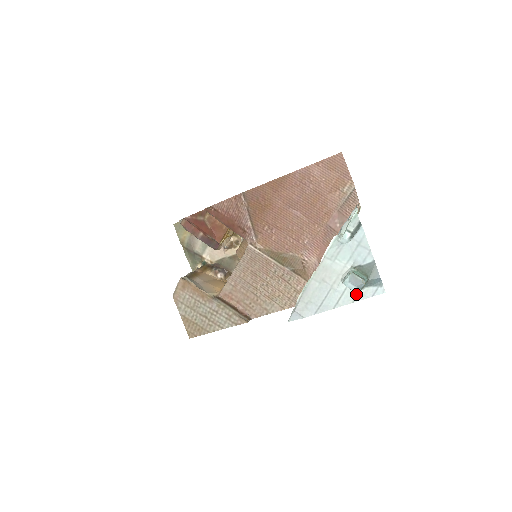
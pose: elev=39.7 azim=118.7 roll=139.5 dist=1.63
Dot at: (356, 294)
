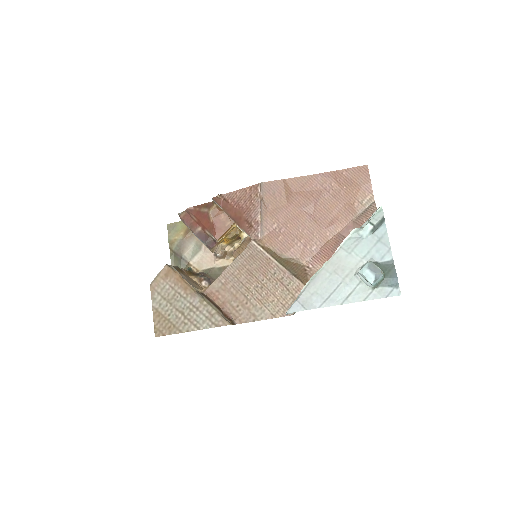
Dot at: (369, 292)
